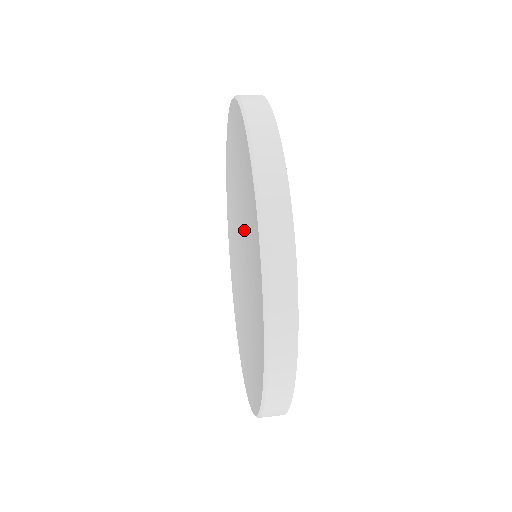
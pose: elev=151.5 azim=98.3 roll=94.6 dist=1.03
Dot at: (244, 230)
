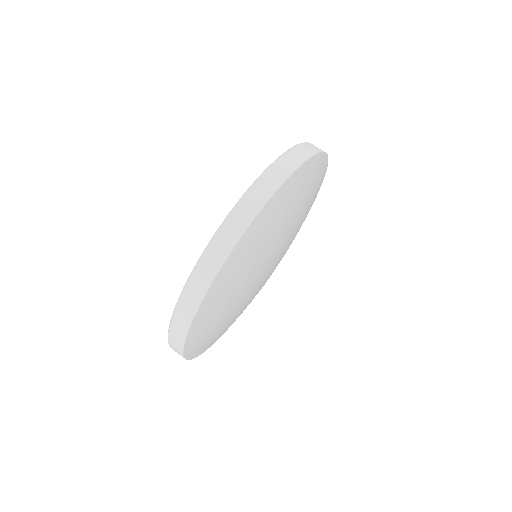
Dot at: occluded
